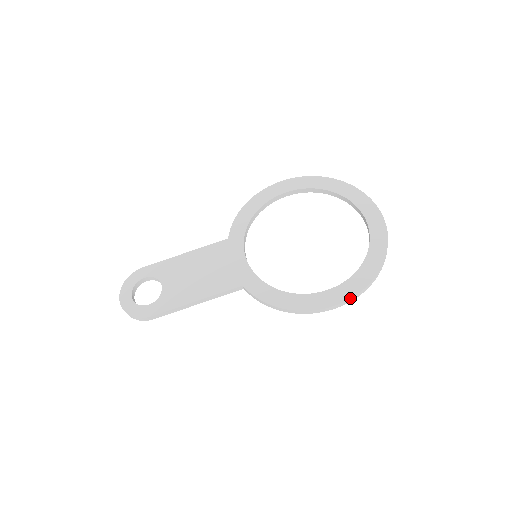
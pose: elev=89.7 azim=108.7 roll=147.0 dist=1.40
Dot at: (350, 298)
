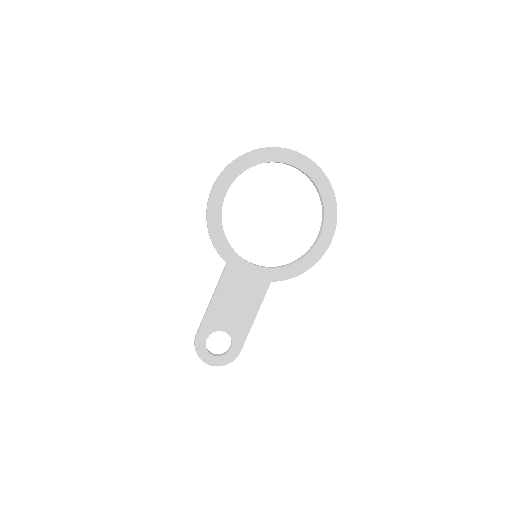
Dot at: (335, 229)
